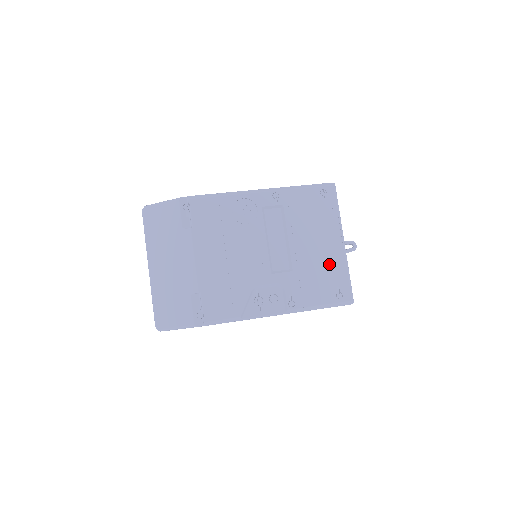
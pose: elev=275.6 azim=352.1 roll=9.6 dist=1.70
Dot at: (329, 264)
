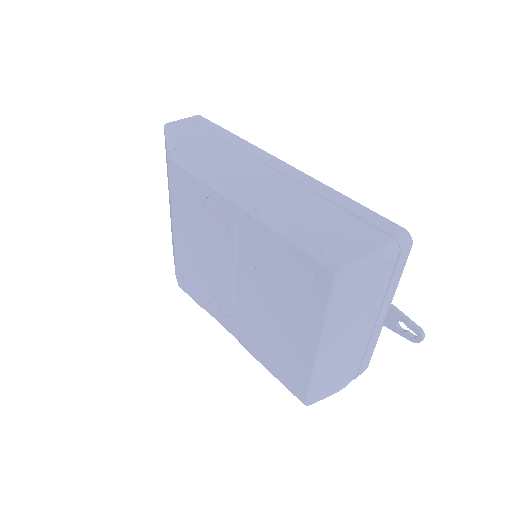
Dot at: (291, 350)
